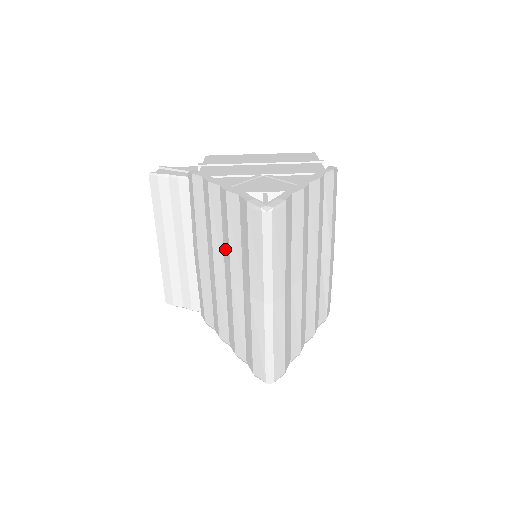
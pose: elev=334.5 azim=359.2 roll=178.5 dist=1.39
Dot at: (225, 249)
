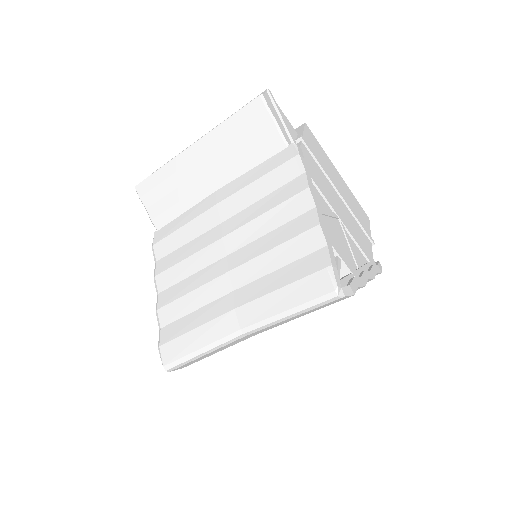
Dot at: (254, 246)
